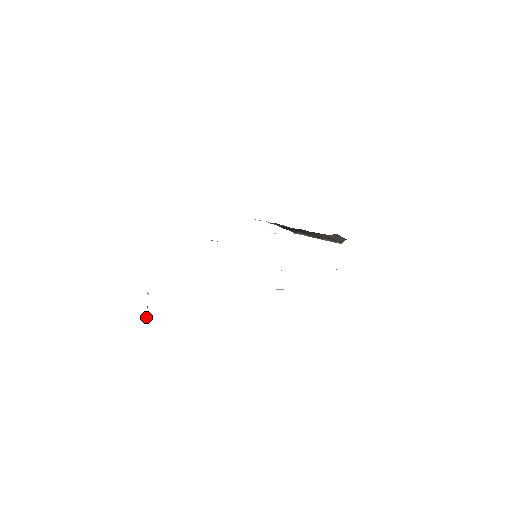
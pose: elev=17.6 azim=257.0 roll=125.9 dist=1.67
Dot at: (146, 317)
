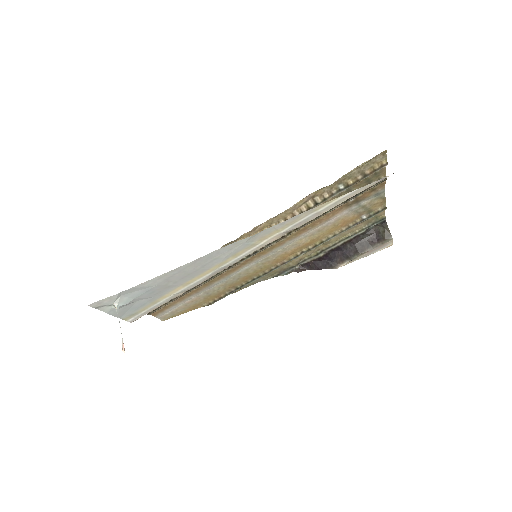
Dot at: (123, 347)
